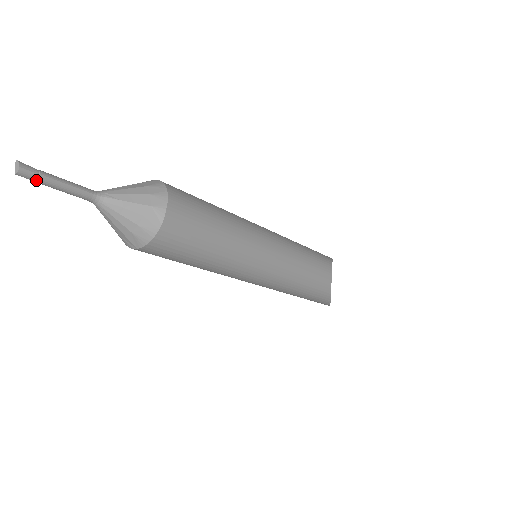
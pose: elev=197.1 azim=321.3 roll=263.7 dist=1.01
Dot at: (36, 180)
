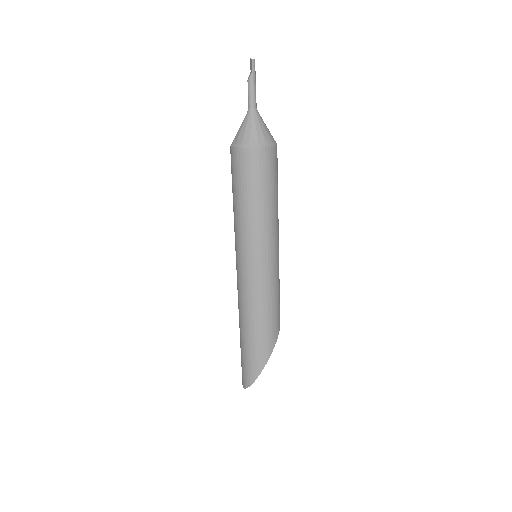
Dot at: (253, 71)
